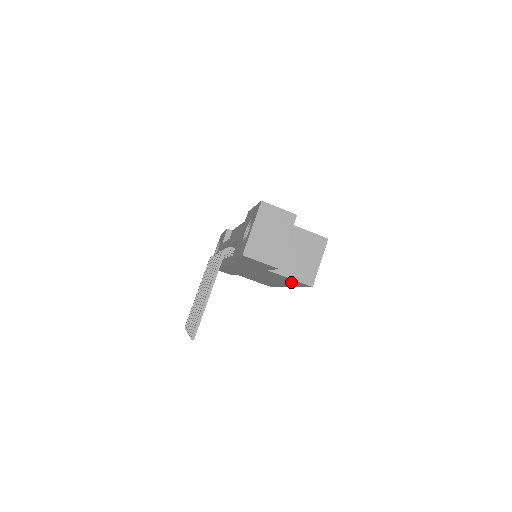
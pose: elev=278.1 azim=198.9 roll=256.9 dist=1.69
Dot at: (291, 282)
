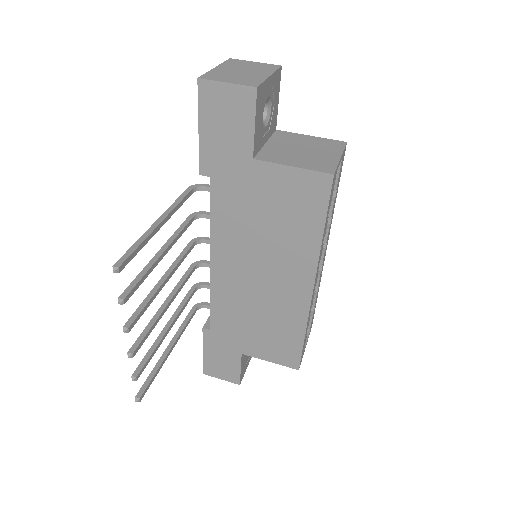
Dot at: (303, 211)
